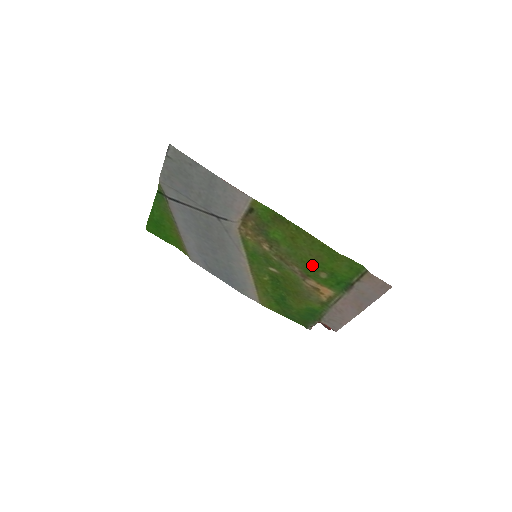
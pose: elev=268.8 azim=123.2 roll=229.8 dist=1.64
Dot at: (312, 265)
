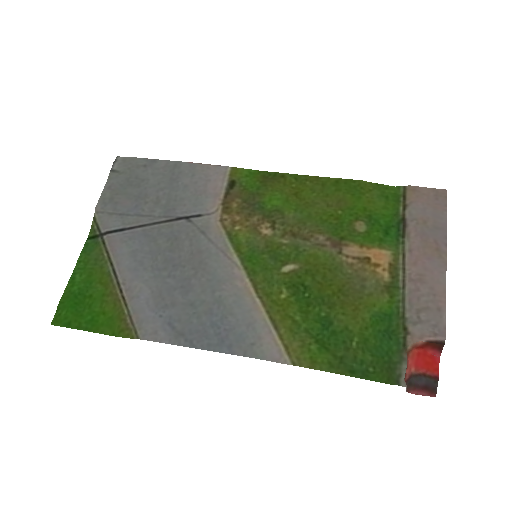
Dot at: (338, 219)
